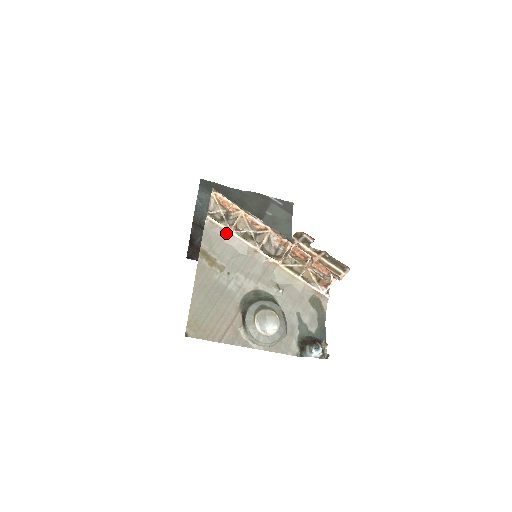
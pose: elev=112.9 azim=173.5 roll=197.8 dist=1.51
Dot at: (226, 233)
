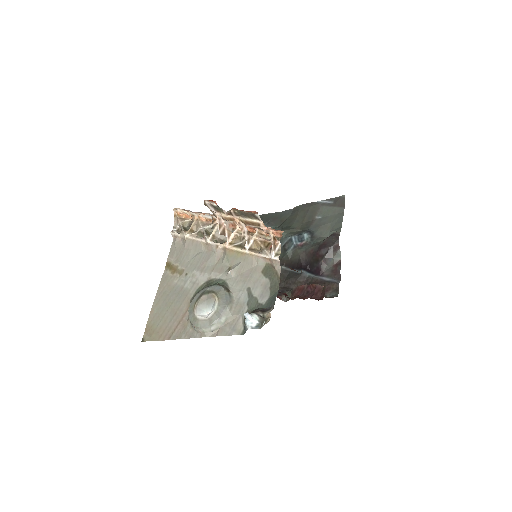
Dot at: (185, 240)
